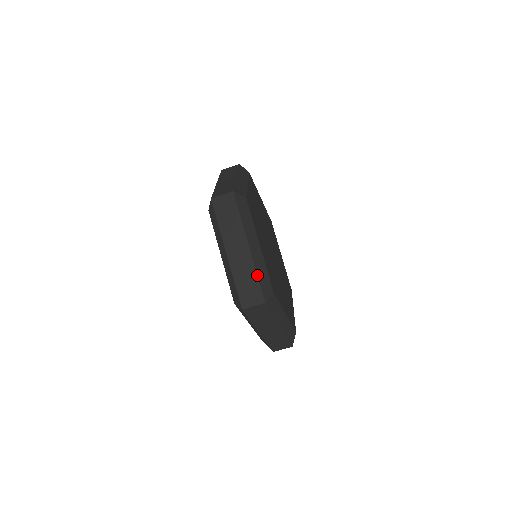
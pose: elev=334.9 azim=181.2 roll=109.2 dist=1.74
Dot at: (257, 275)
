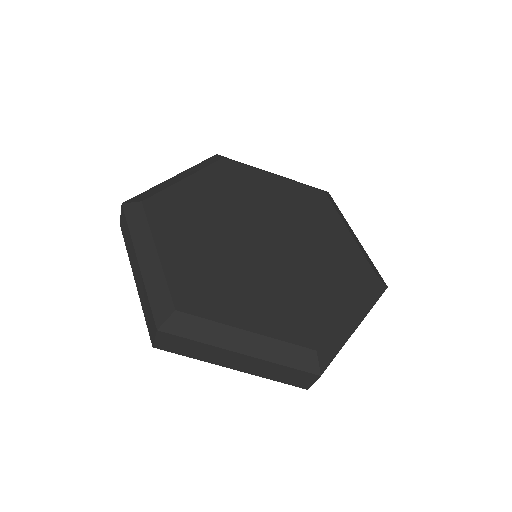
Dot at: (147, 295)
